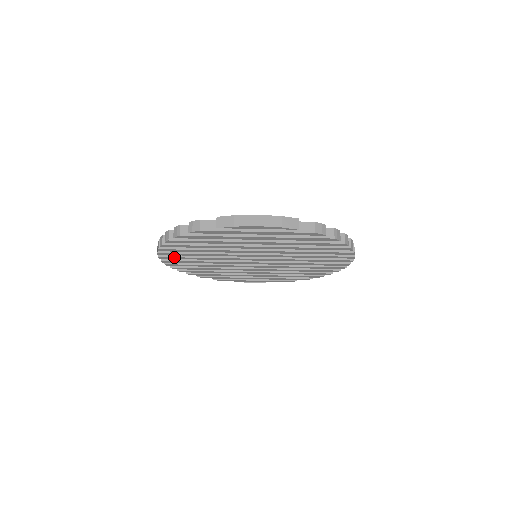
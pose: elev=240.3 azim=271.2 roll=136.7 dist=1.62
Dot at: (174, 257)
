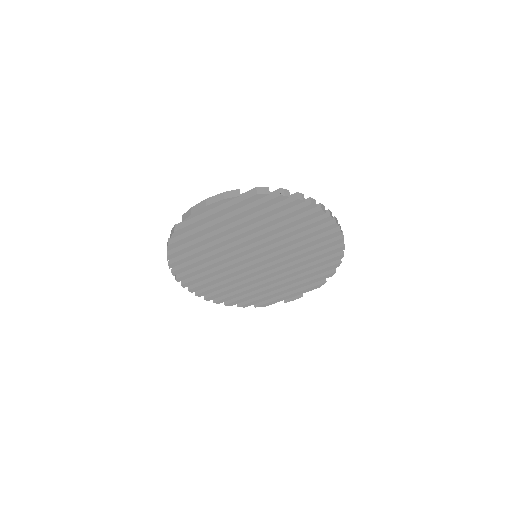
Dot at: (192, 281)
